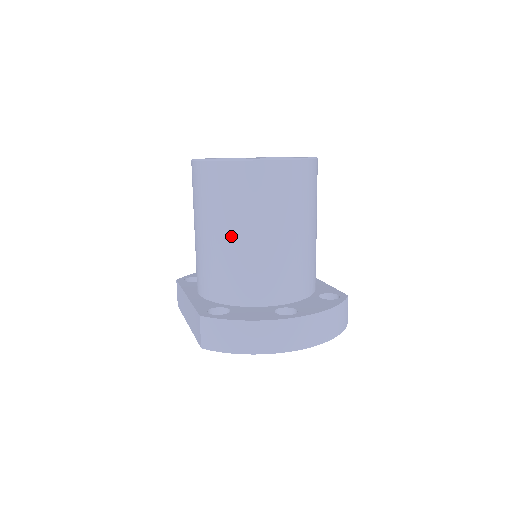
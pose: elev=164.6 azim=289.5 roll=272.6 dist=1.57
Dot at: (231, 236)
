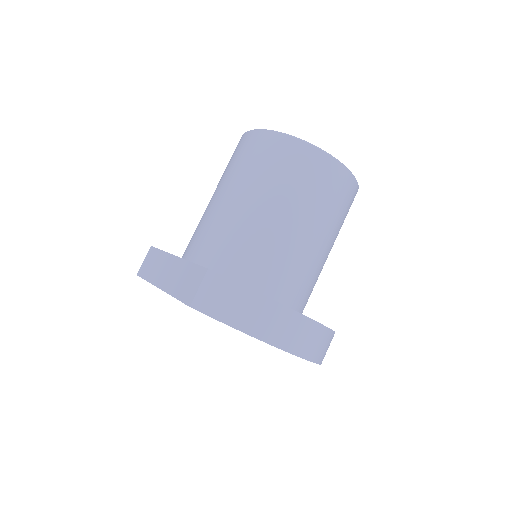
Dot at: (269, 210)
